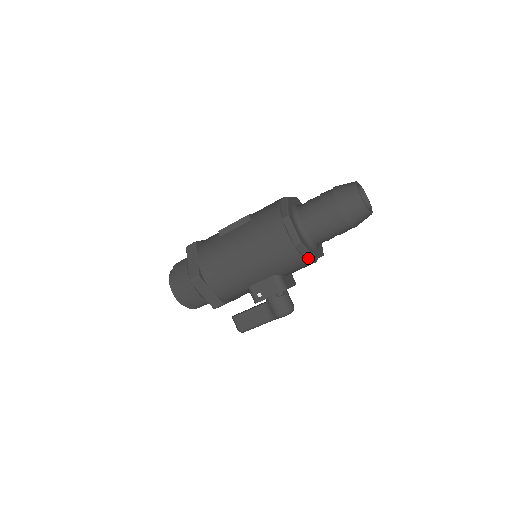
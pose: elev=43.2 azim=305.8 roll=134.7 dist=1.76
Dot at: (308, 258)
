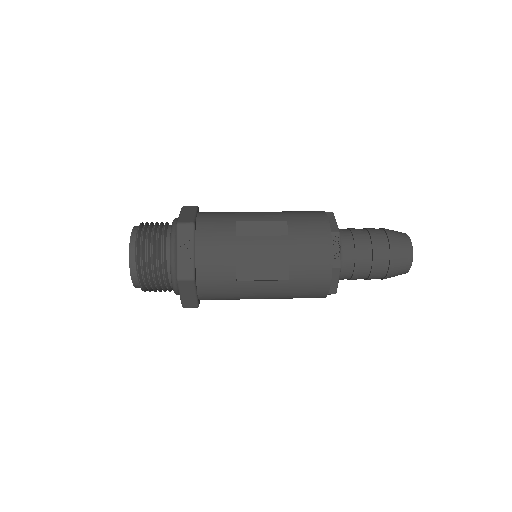
Dot at: occluded
